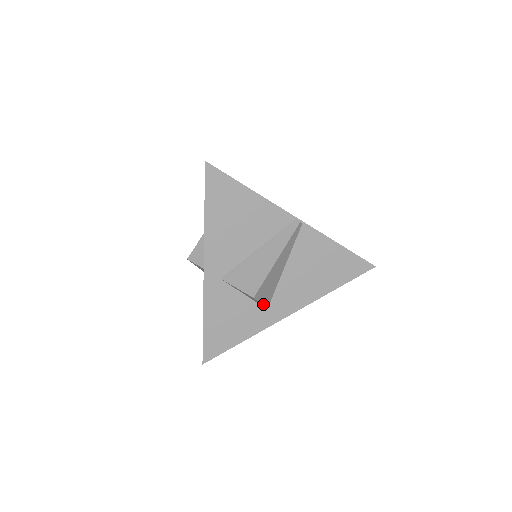
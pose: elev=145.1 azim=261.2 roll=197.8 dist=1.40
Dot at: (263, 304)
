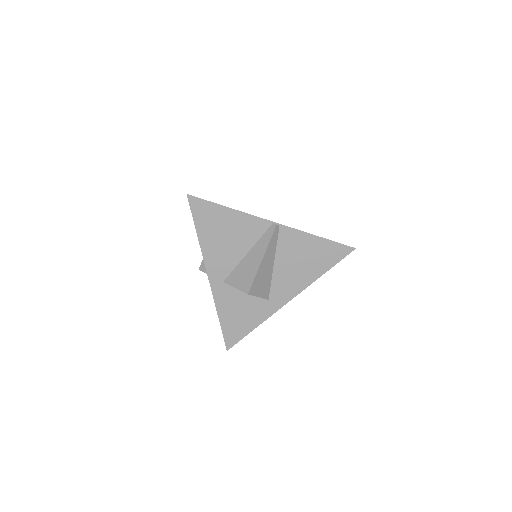
Dot at: (262, 297)
